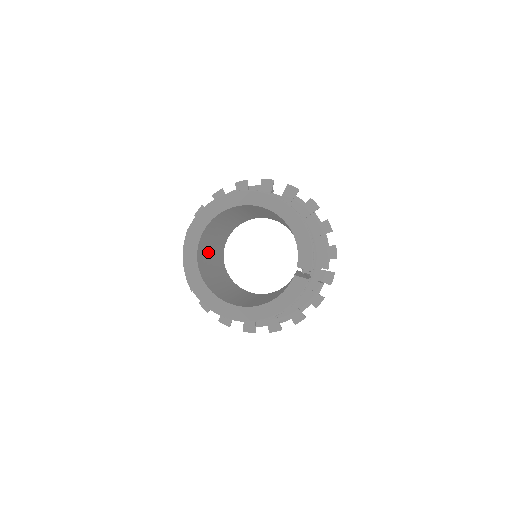
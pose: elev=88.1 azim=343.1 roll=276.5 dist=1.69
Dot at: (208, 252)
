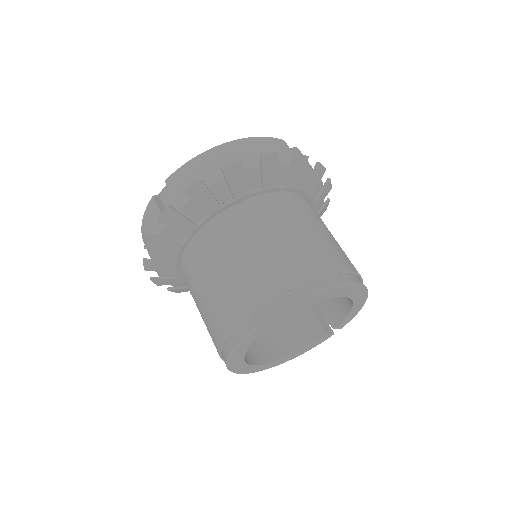
Dot at: occluded
